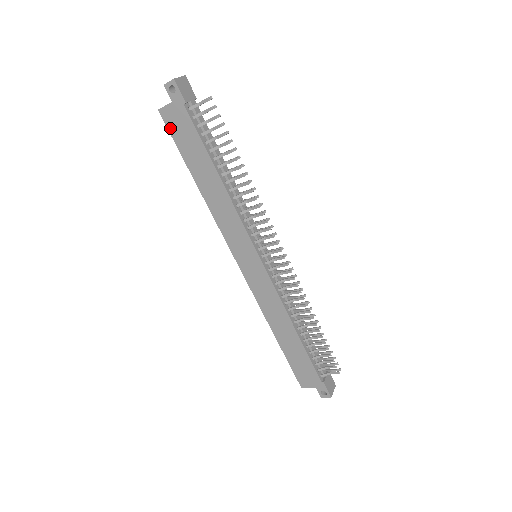
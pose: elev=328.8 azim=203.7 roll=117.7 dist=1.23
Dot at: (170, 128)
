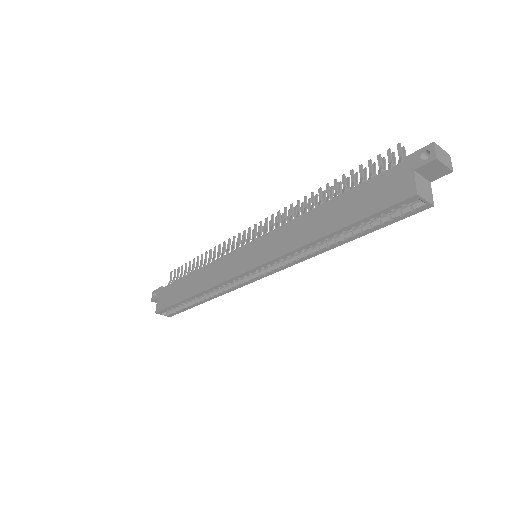
Dot at: (164, 307)
